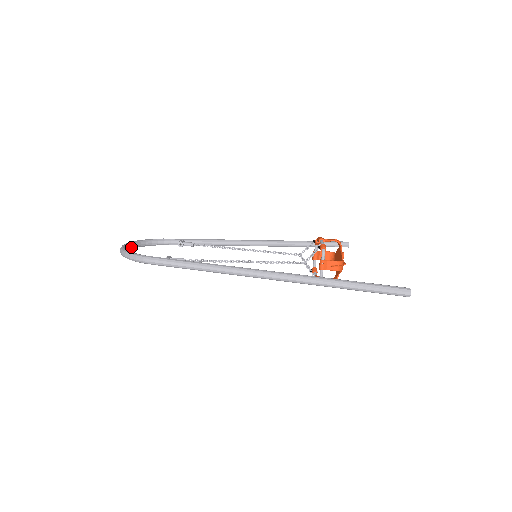
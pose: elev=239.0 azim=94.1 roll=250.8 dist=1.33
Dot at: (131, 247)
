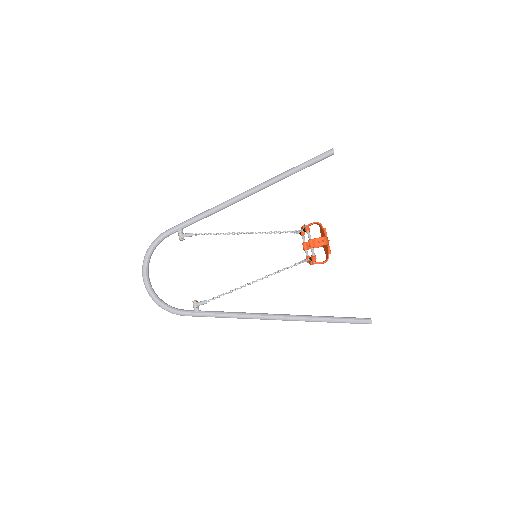
Dot at: (151, 285)
